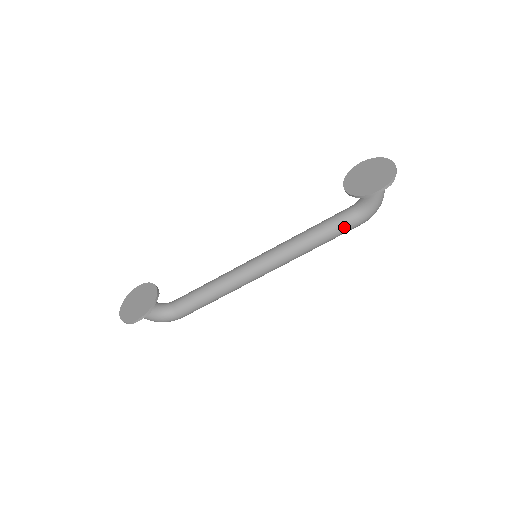
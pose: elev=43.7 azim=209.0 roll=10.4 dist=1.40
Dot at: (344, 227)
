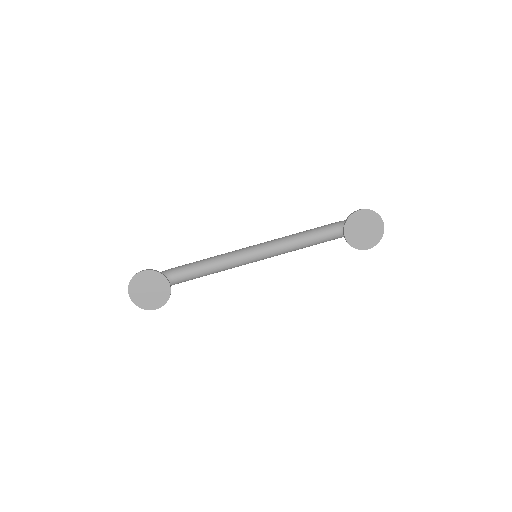
Dot at: occluded
